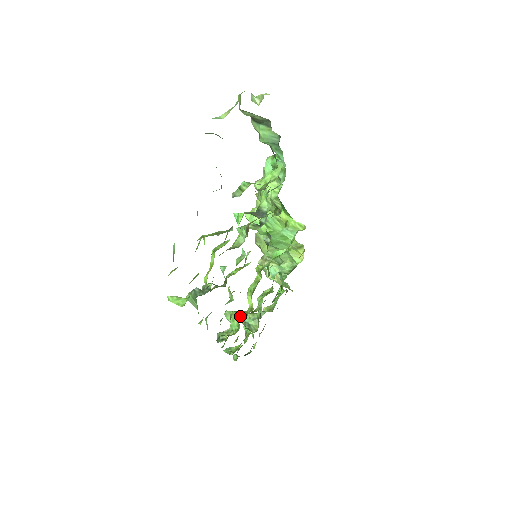
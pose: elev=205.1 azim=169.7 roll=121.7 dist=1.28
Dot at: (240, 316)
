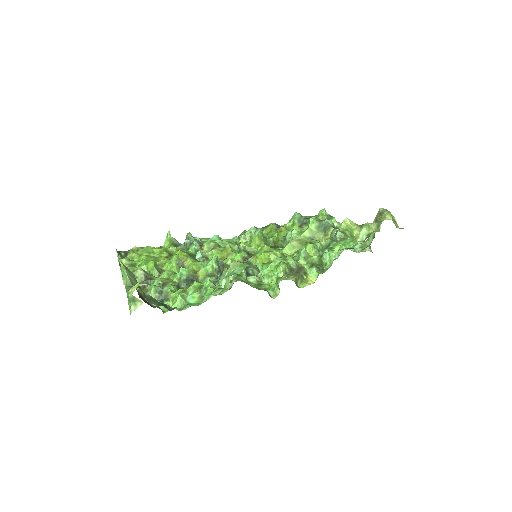
Dot at: (251, 246)
